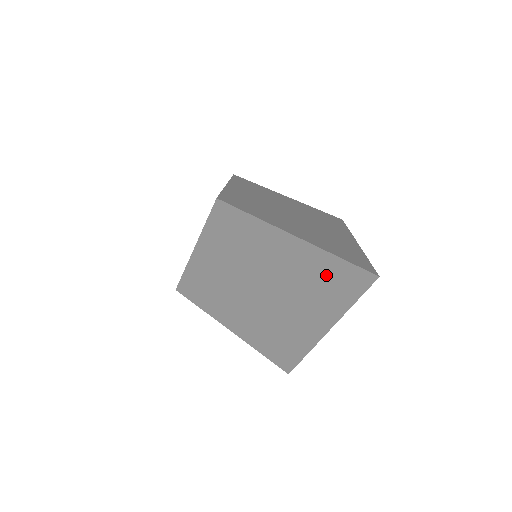
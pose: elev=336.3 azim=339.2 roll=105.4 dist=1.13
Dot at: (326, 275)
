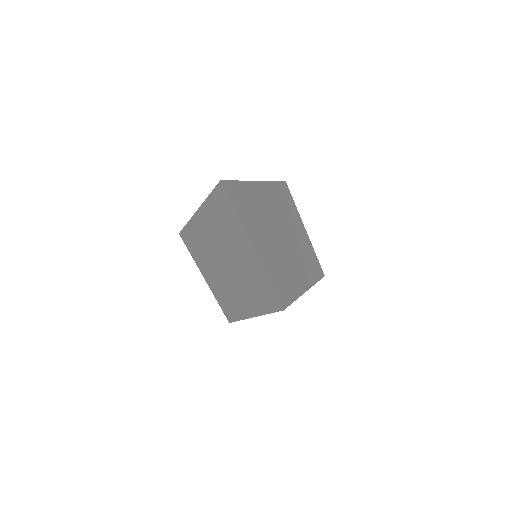
Dot at: (220, 213)
